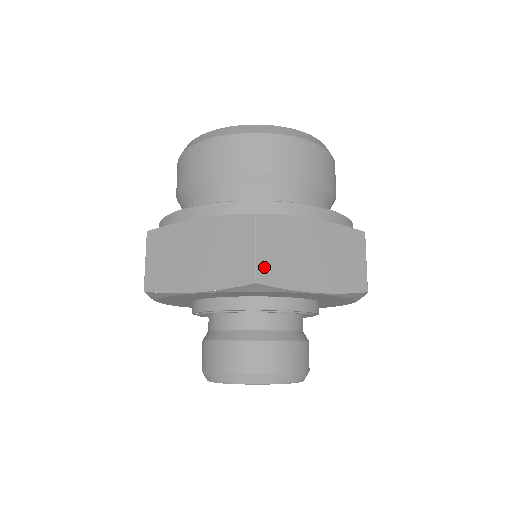
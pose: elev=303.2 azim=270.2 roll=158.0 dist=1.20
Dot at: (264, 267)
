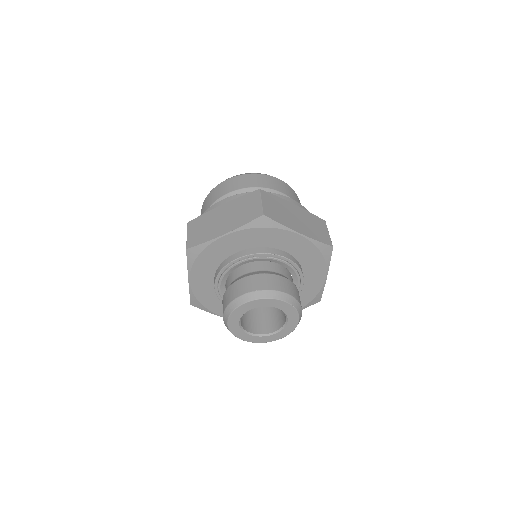
Dot at: (267, 210)
